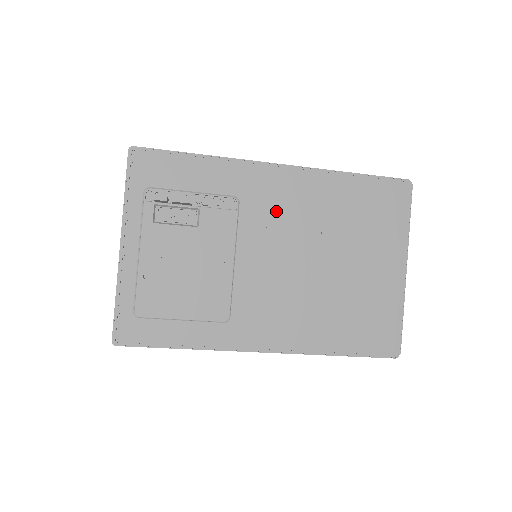
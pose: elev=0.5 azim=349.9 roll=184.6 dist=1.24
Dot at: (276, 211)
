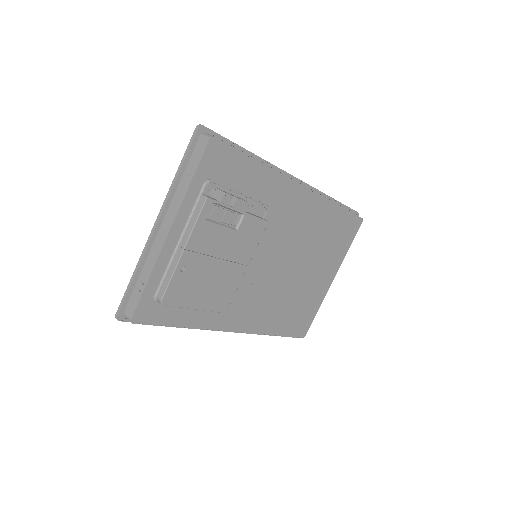
Dot at: (286, 223)
